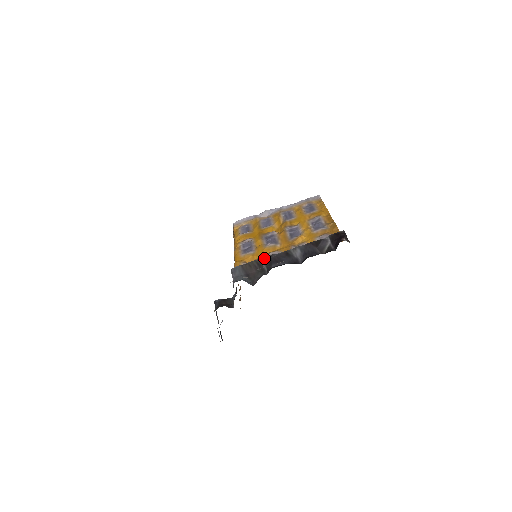
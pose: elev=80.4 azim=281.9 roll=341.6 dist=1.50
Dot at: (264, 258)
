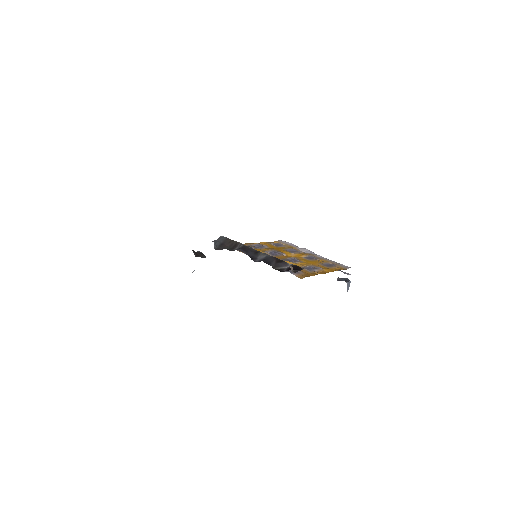
Dot at: (243, 244)
